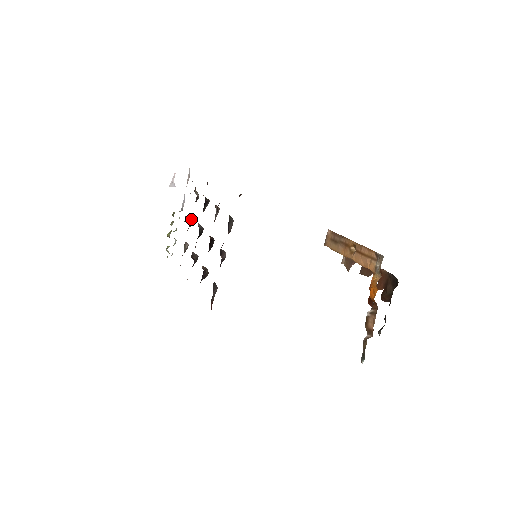
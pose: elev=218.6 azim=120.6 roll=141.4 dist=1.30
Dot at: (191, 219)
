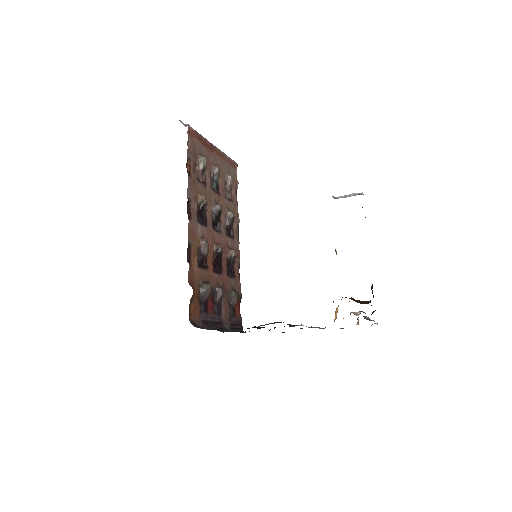
Dot at: (215, 173)
